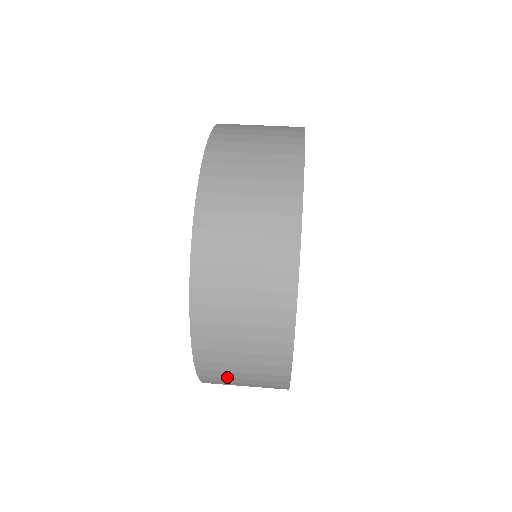
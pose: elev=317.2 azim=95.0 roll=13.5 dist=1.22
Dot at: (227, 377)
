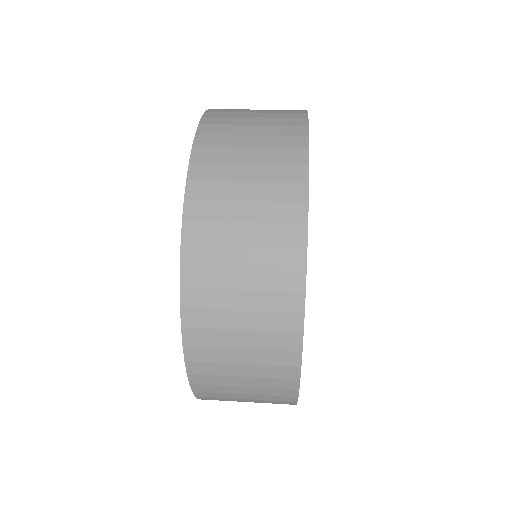
Dot at: (221, 241)
